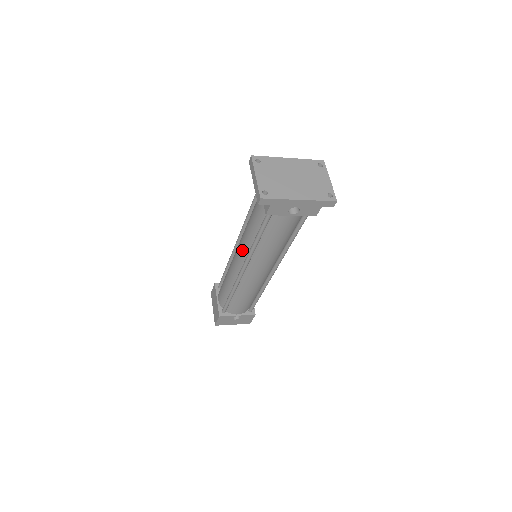
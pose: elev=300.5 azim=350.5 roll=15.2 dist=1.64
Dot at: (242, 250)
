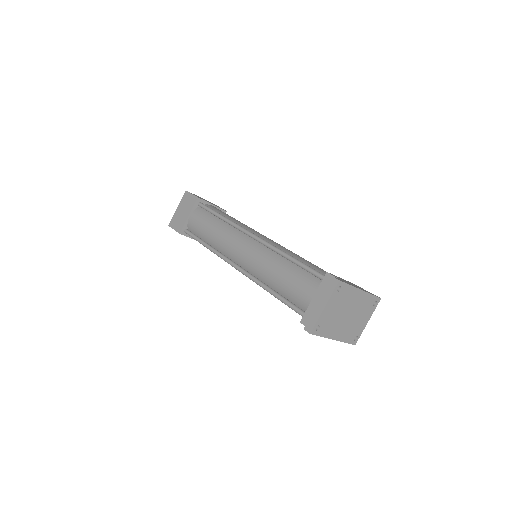
Dot at: (251, 263)
